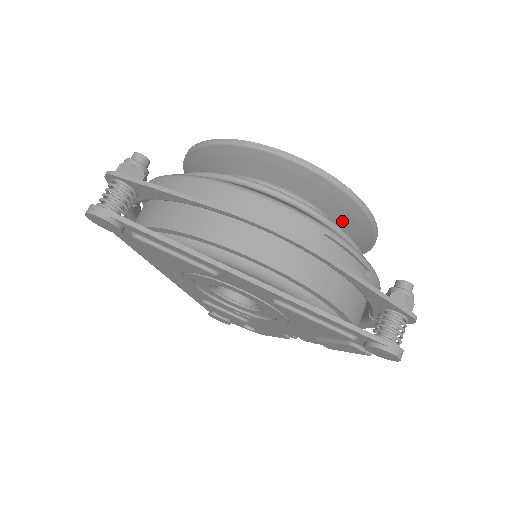
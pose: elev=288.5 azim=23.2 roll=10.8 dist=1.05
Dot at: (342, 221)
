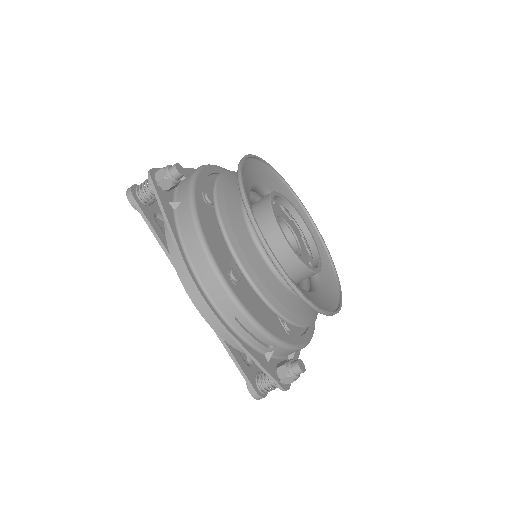
Dot at: occluded
